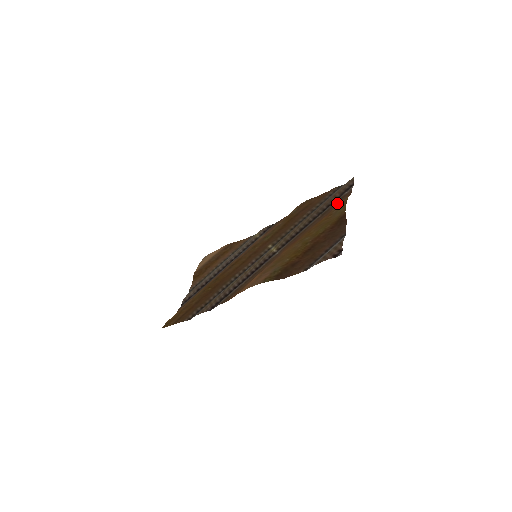
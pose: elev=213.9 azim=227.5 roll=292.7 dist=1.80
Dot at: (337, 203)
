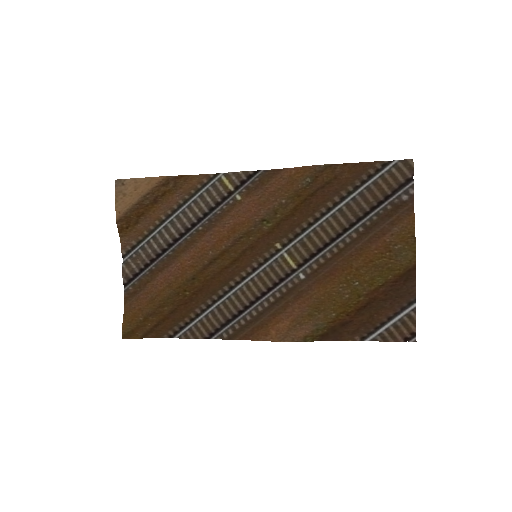
Dot at: (391, 217)
